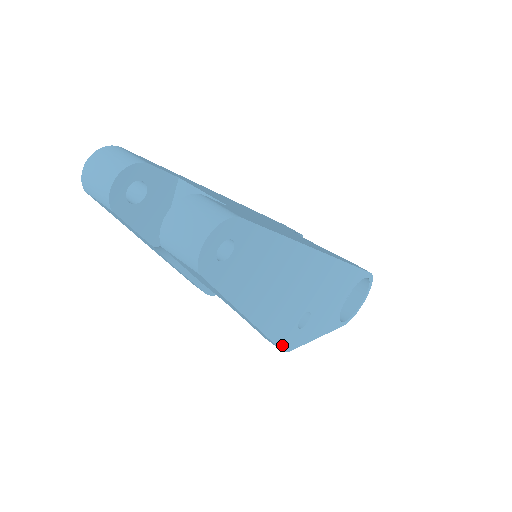
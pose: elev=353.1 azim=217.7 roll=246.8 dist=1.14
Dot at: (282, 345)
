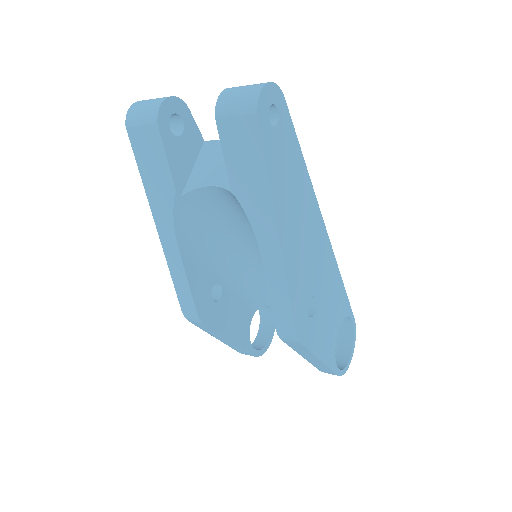
Dot at: (296, 320)
